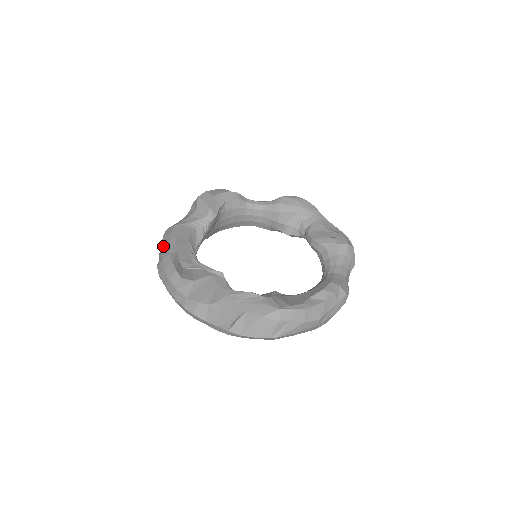
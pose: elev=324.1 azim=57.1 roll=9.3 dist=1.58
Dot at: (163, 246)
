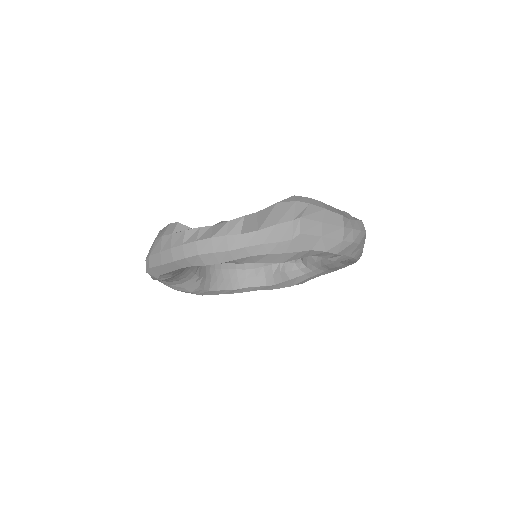
Dot at: occluded
